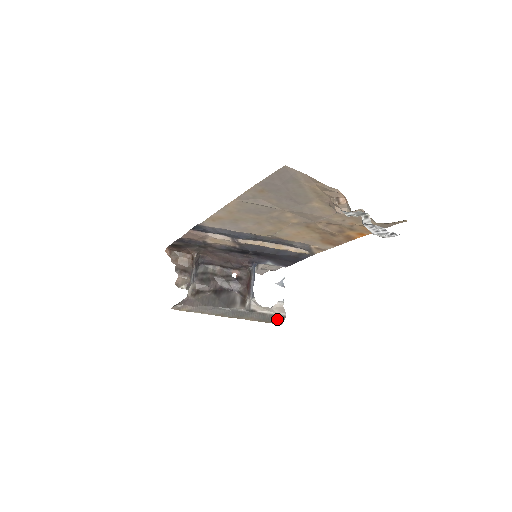
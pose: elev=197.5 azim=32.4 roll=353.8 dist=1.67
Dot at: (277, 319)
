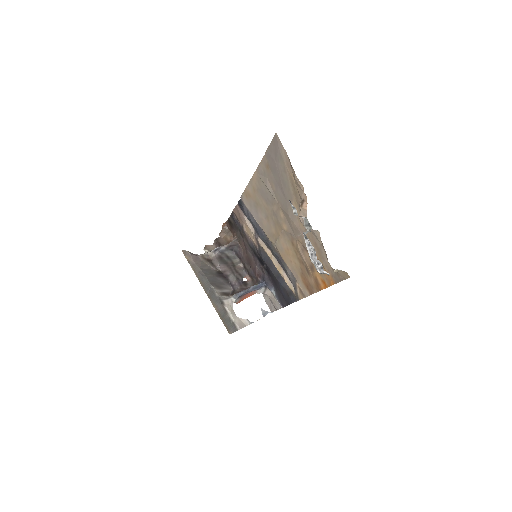
Dot at: (231, 326)
